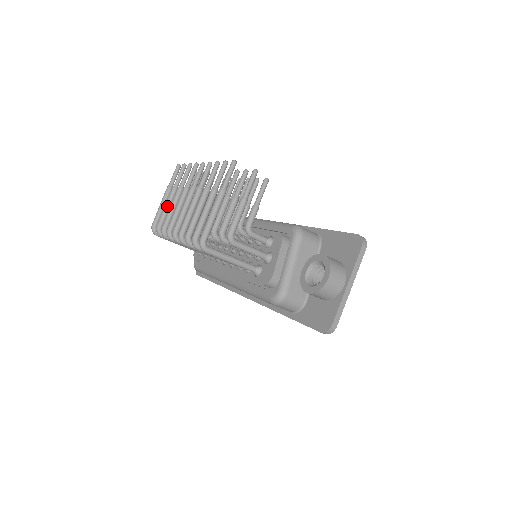
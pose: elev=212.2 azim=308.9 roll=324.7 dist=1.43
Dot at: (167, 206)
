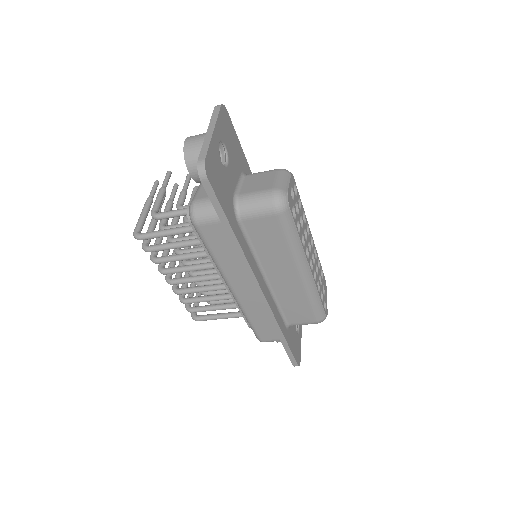
Dot at: occluded
